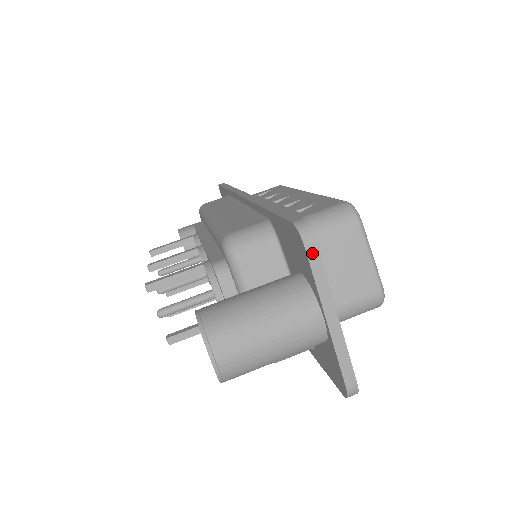
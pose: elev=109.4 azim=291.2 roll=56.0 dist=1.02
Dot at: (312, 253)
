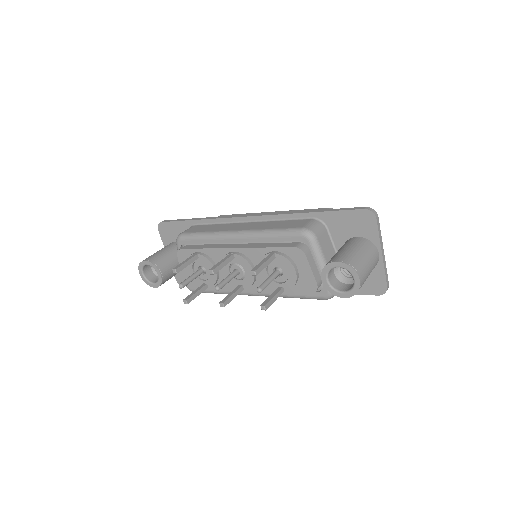
Dot at: (378, 221)
